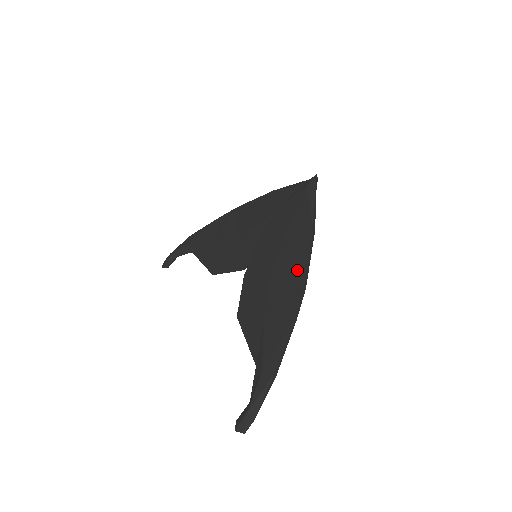
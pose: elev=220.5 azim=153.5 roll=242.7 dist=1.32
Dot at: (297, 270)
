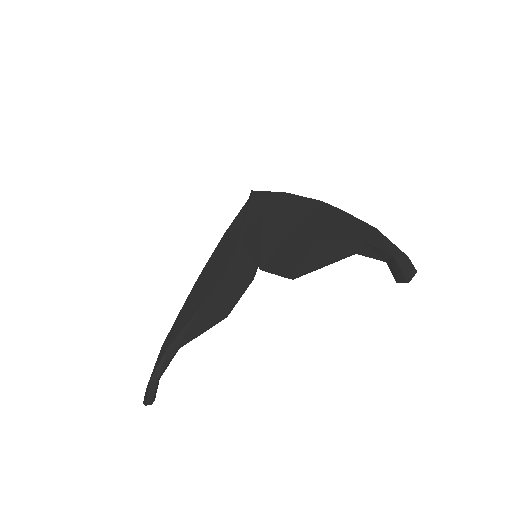
Dot at: (304, 206)
